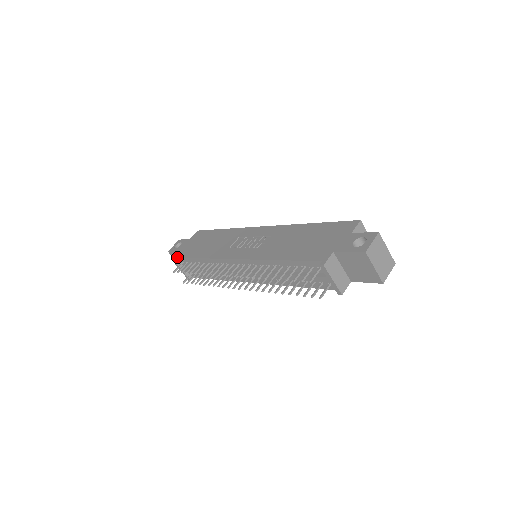
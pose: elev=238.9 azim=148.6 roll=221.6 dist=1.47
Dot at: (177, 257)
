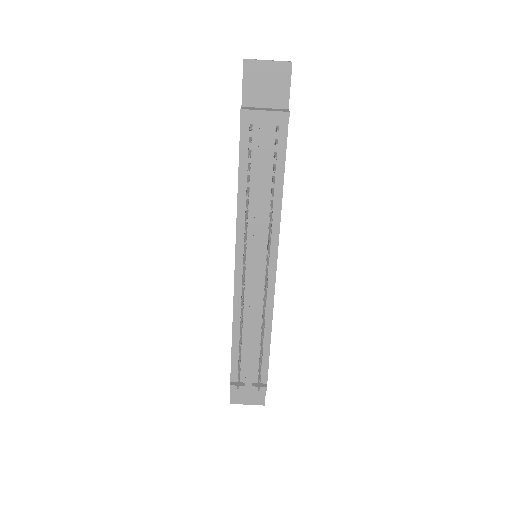
Dot at: occluded
